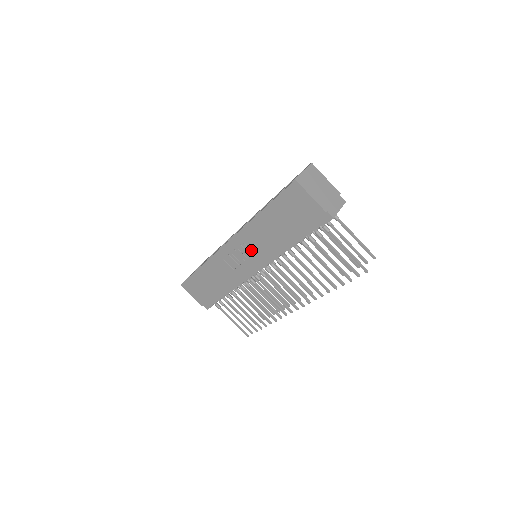
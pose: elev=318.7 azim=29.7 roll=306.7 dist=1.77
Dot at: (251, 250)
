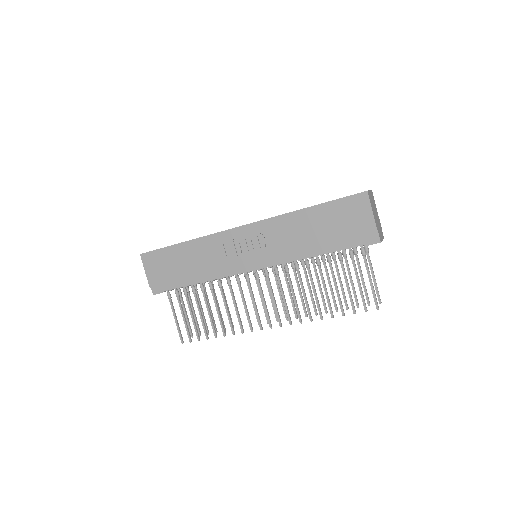
Dot at: (265, 244)
